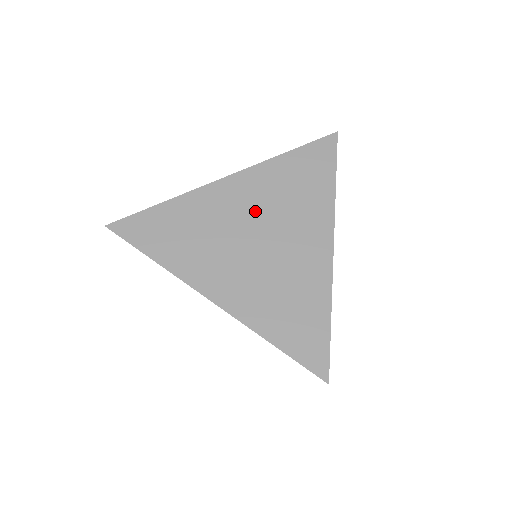
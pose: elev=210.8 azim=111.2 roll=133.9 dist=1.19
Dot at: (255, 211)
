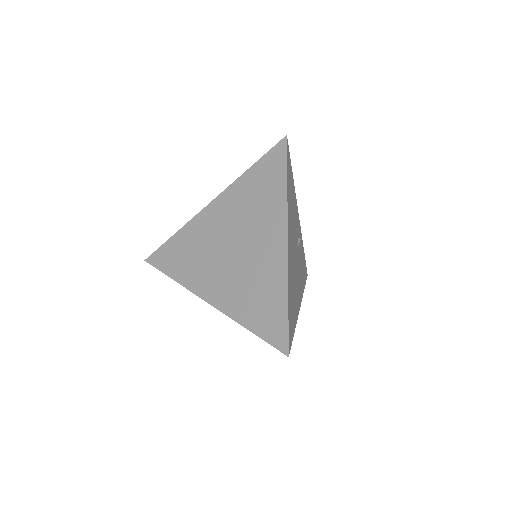
Dot at: (230, 225)
